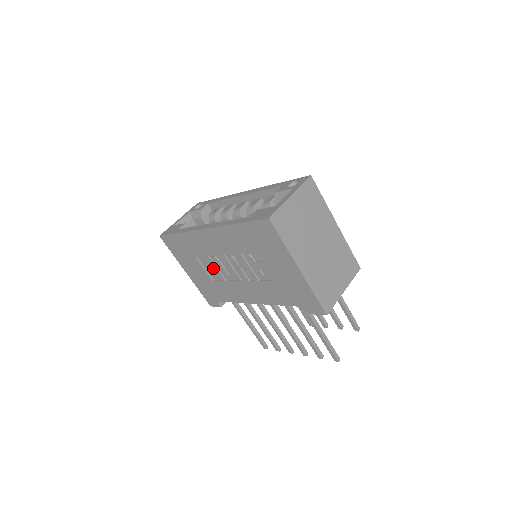
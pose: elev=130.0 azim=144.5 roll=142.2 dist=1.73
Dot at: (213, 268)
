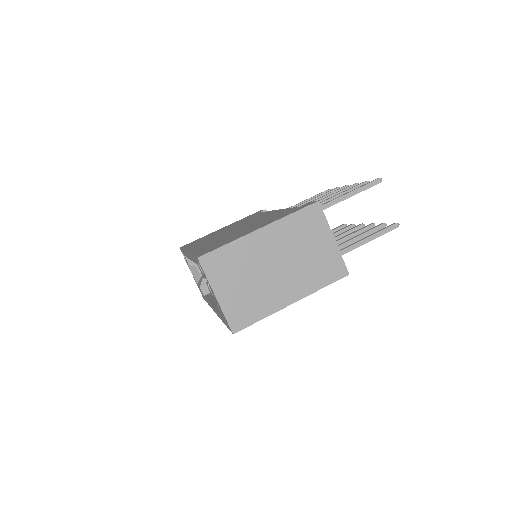
Dot at: occluded
